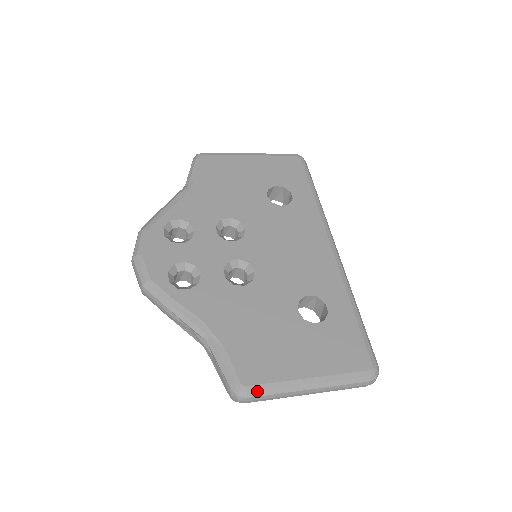
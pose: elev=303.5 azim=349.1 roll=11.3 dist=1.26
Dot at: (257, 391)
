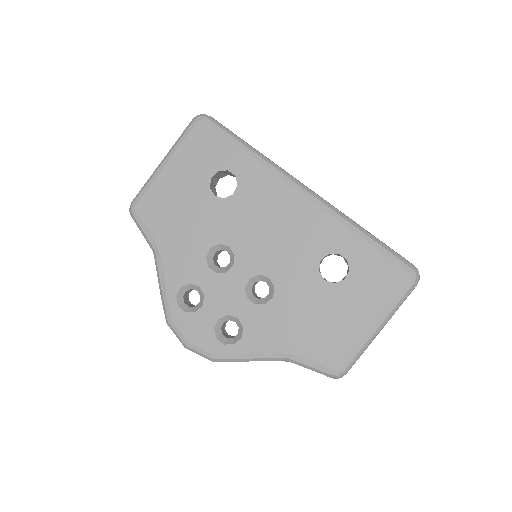
Dot at: (348, 366)
